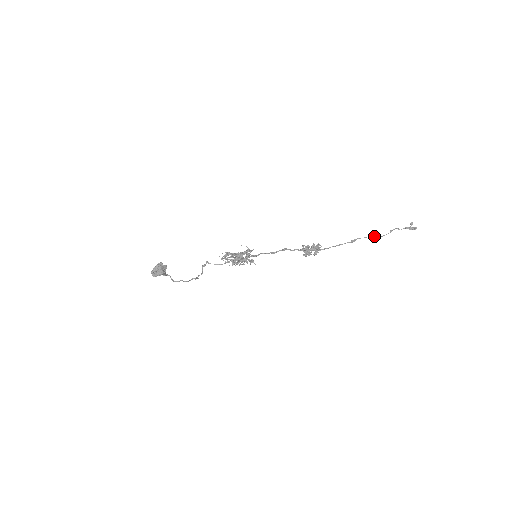
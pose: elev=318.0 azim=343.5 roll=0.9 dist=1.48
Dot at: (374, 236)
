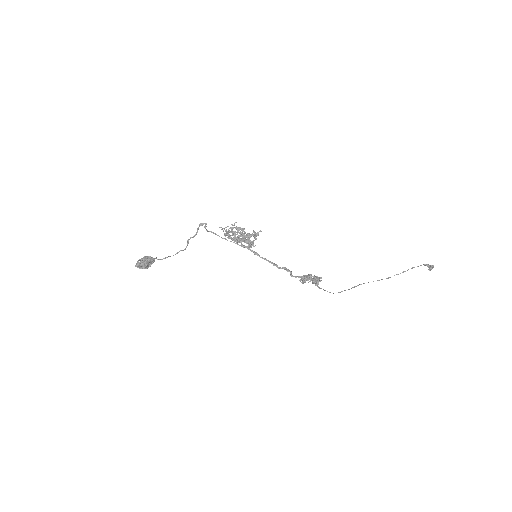
Dot at: (382, 279)
